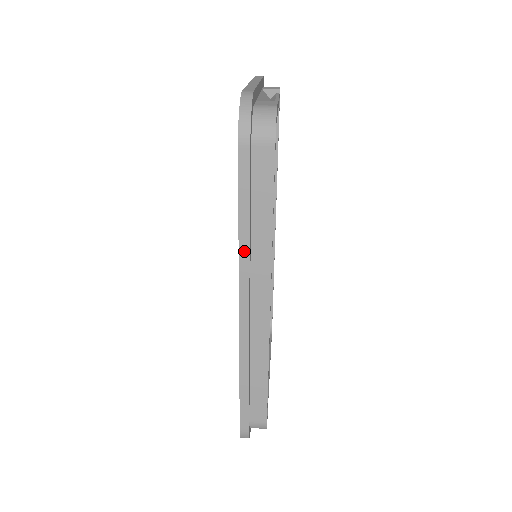
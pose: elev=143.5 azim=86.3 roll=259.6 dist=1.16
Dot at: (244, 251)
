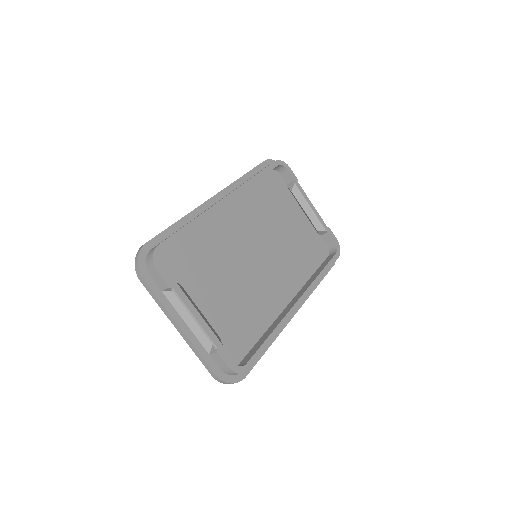
Dot at: (235, 181)
